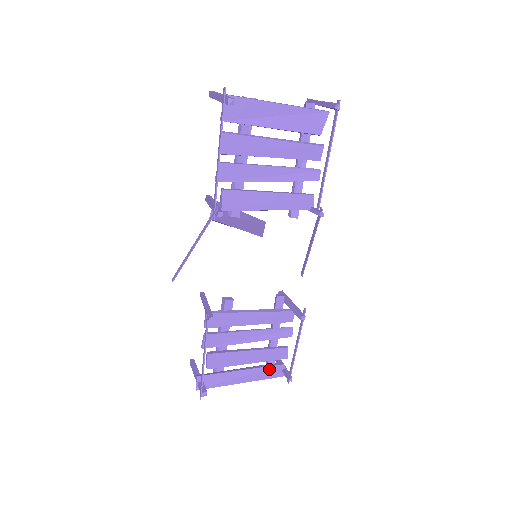
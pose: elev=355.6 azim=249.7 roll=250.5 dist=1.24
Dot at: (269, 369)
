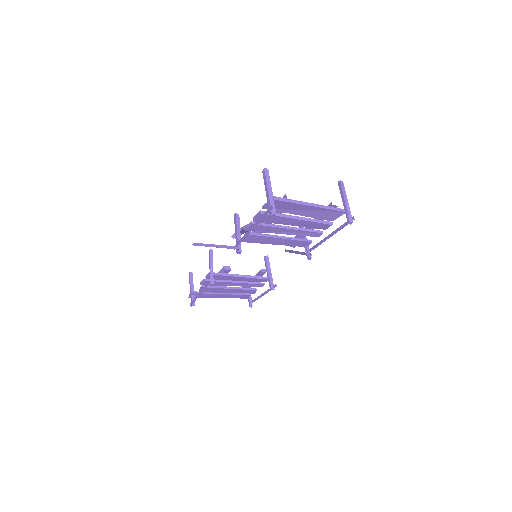
Dot at: (240, 295)
